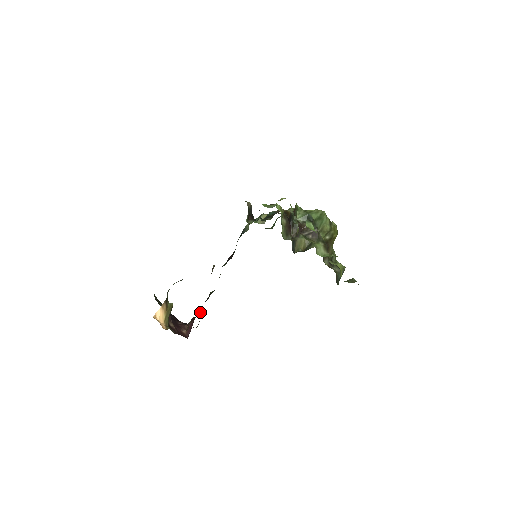
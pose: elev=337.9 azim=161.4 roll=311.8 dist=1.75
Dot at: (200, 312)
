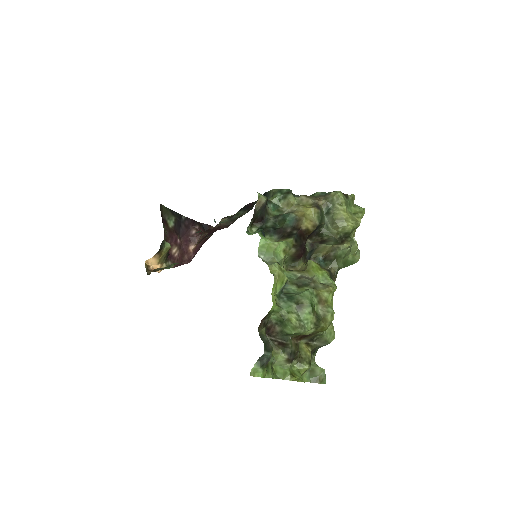
Dot at: occluded
